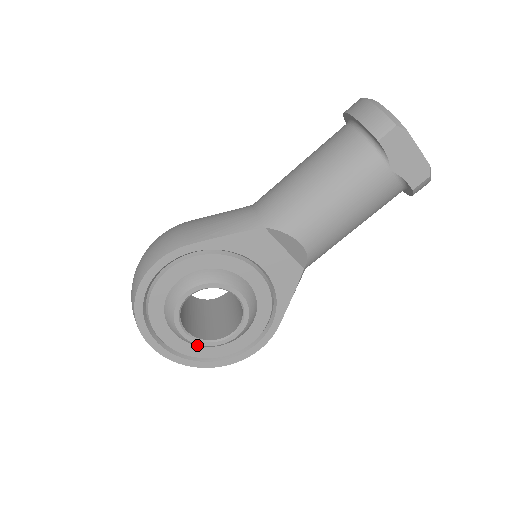
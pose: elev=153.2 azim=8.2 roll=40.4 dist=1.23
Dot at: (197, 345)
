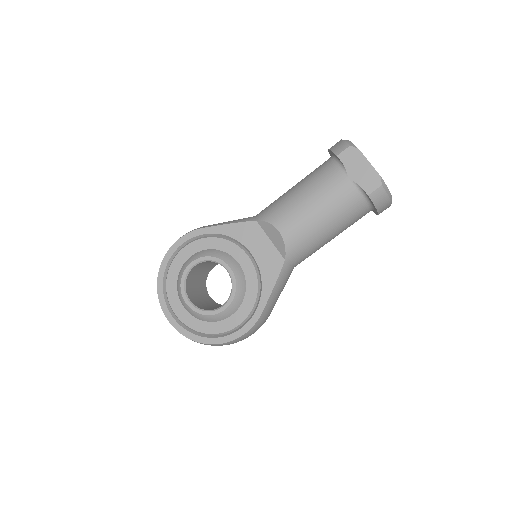
Dot at: (195, 315)
